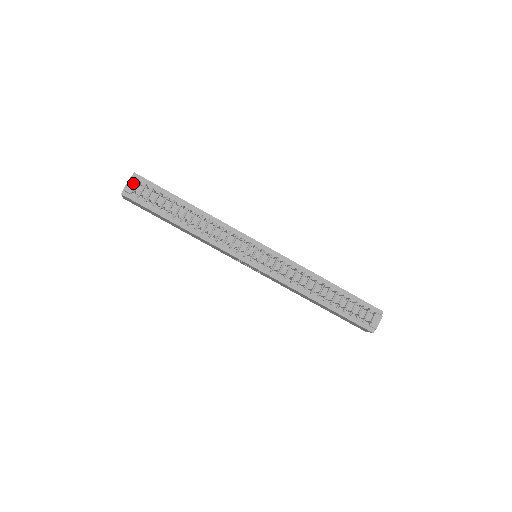
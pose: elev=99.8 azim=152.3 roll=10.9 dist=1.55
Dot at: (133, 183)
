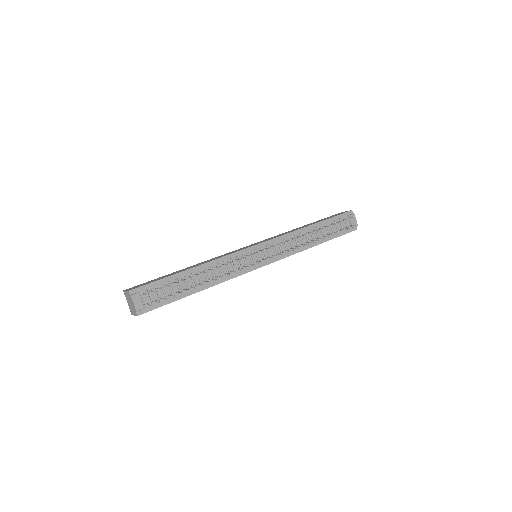
Dot at: (138, 299)
